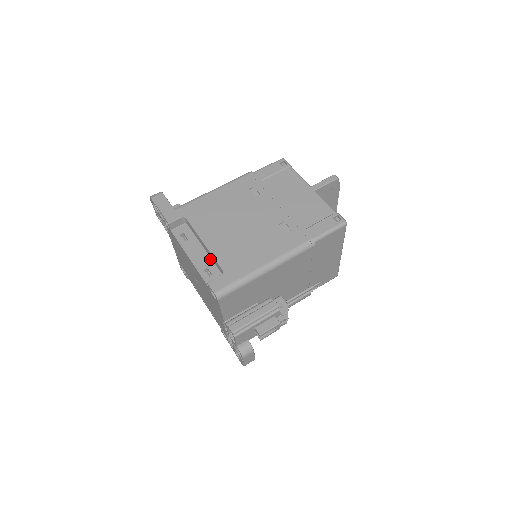
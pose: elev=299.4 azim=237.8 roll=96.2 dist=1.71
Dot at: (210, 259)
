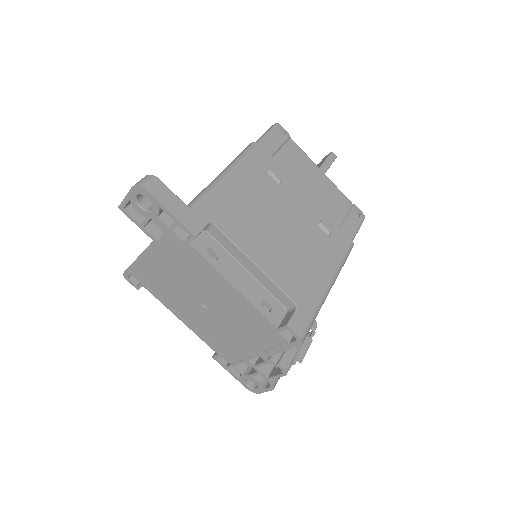
Dot at: (260, 284)
